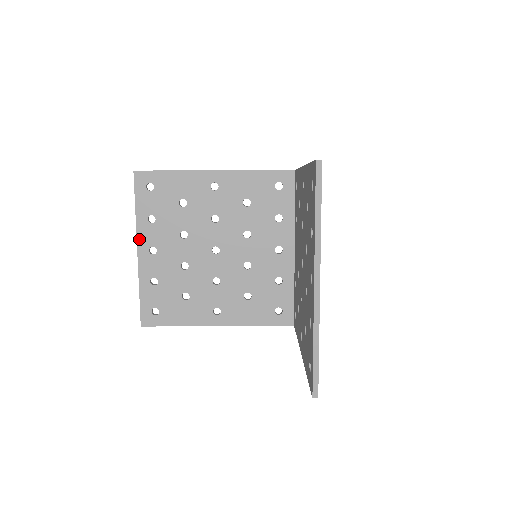
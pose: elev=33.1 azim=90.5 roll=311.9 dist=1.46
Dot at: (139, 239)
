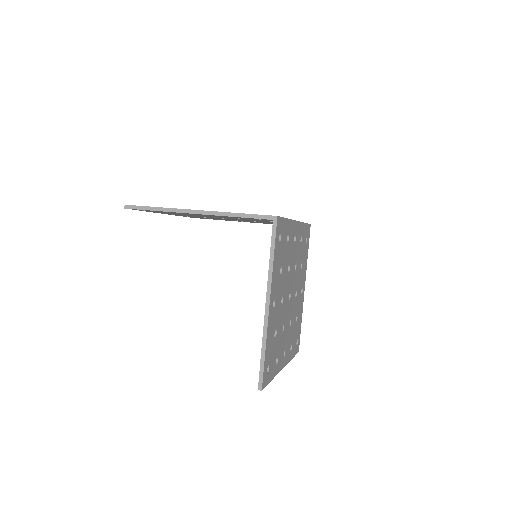
Dot at: occluded
